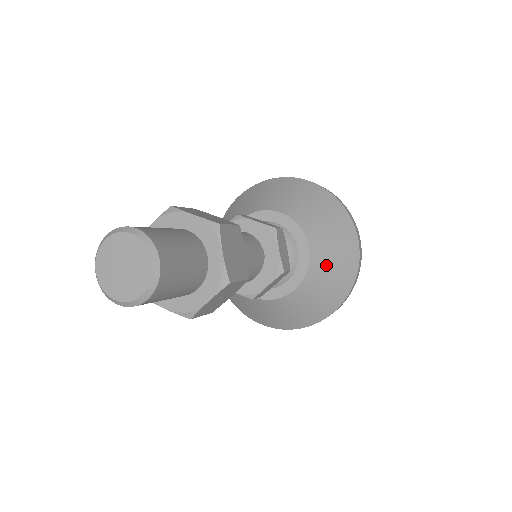
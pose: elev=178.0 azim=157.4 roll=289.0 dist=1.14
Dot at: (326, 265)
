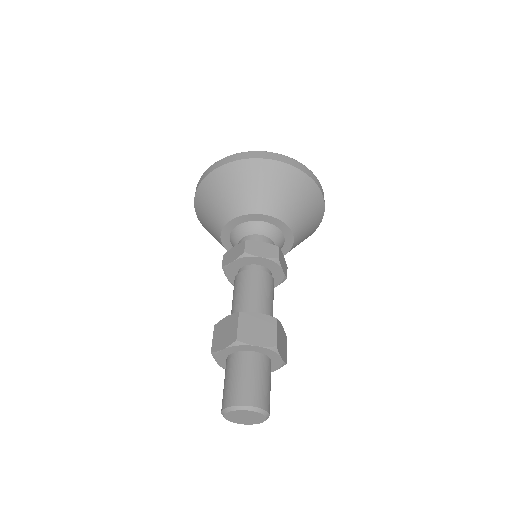
Dot at: occluded
